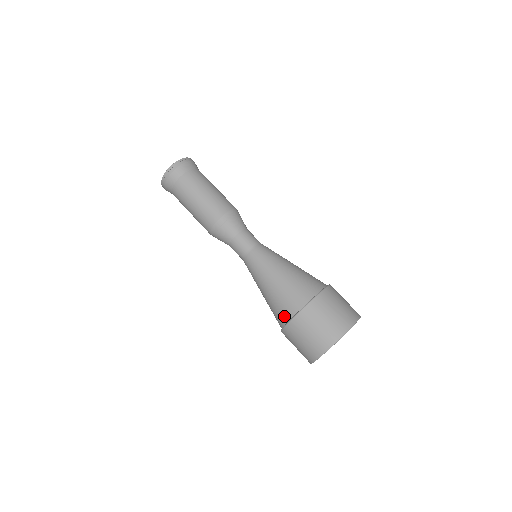
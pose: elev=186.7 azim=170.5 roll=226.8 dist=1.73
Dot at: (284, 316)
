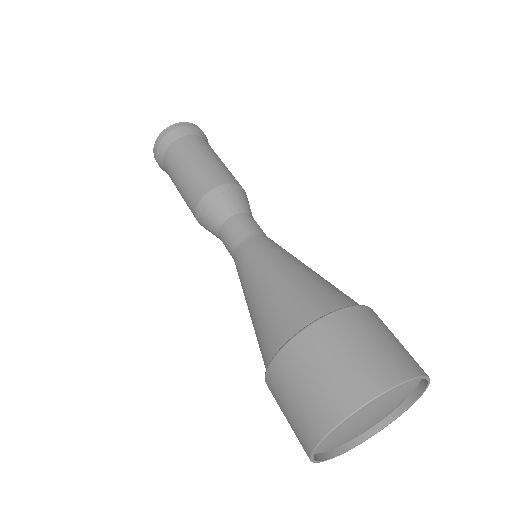
Dot at: (323, 305)
